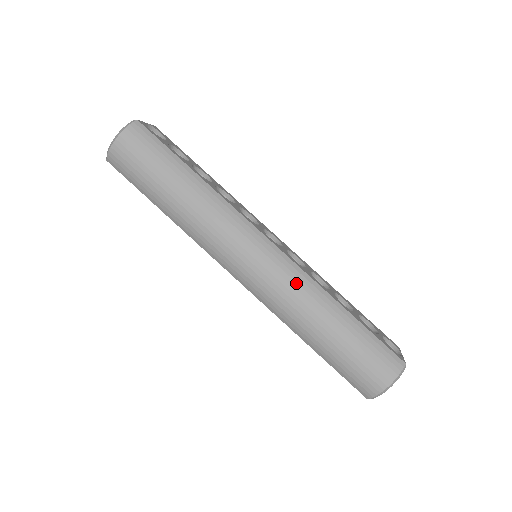
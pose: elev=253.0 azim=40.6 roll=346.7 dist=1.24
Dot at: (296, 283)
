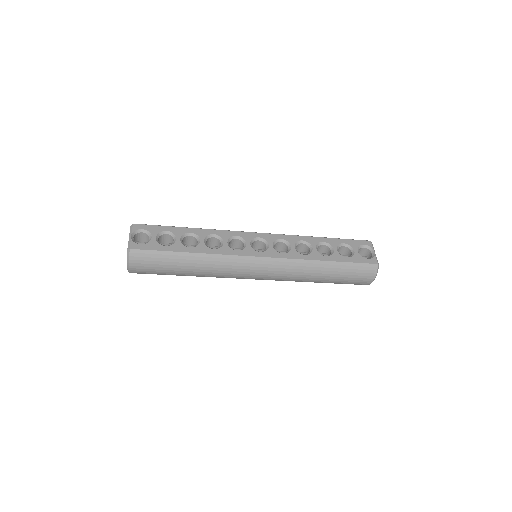
Dot at: (292, 269)
